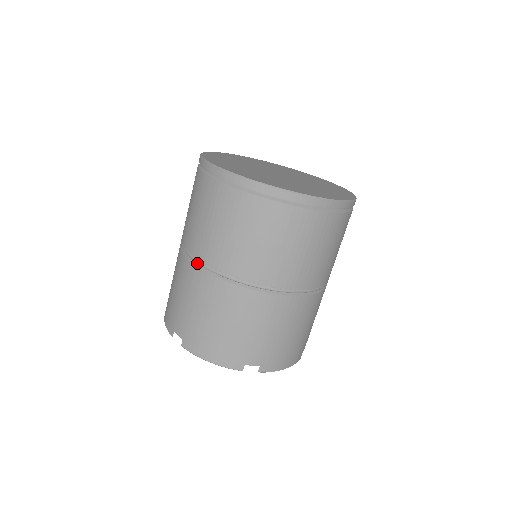
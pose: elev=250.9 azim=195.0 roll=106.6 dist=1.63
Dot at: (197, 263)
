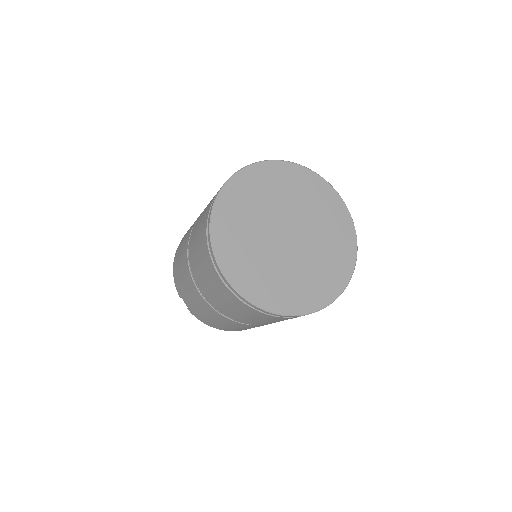
Dot at: (201, 293)
